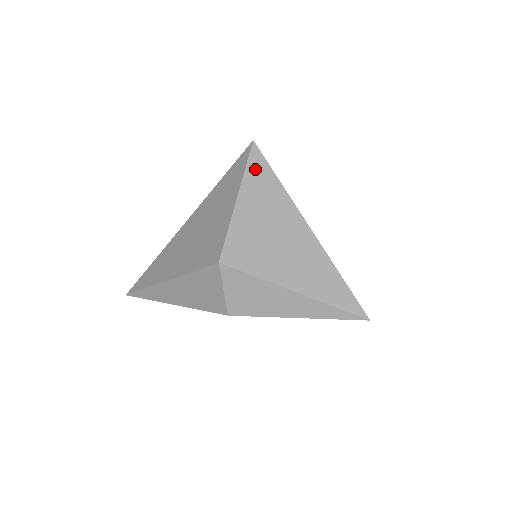
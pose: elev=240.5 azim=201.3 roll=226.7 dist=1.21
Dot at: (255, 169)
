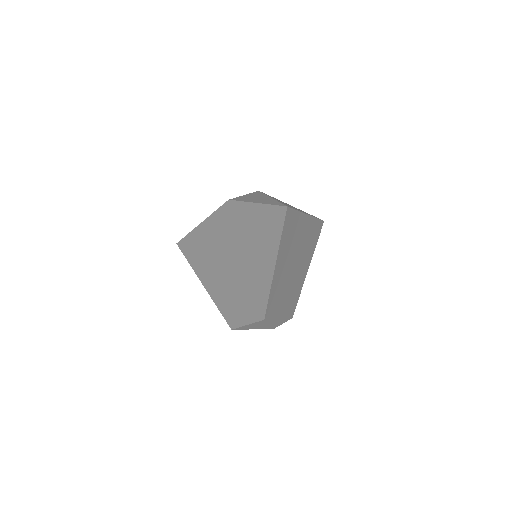
Dot at: occluded
